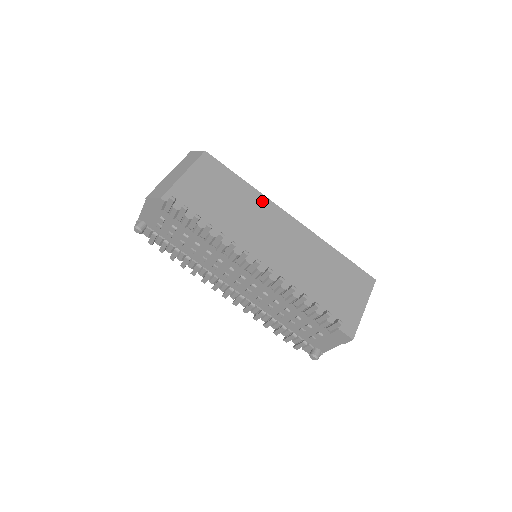
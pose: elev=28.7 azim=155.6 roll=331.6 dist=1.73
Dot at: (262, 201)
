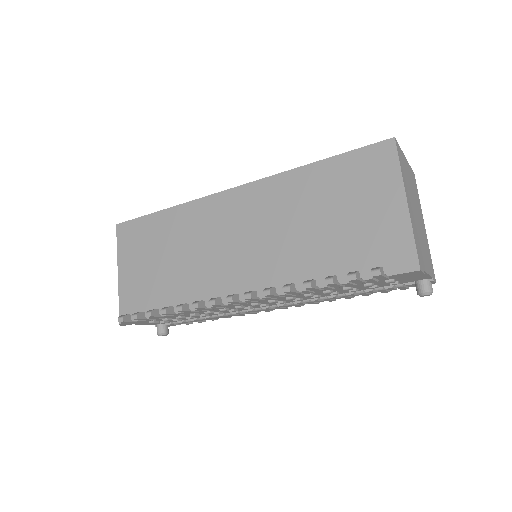
Dot at: (193, 211)
